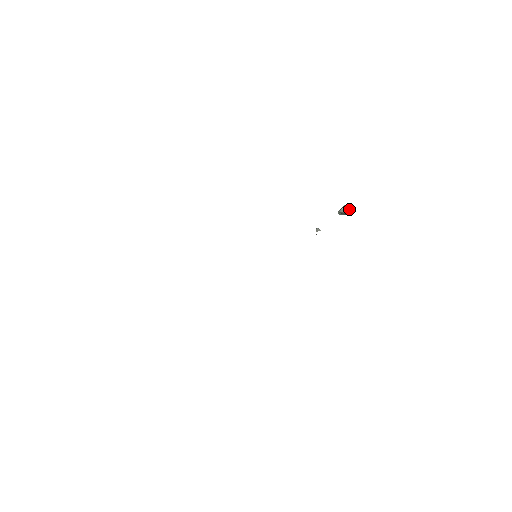
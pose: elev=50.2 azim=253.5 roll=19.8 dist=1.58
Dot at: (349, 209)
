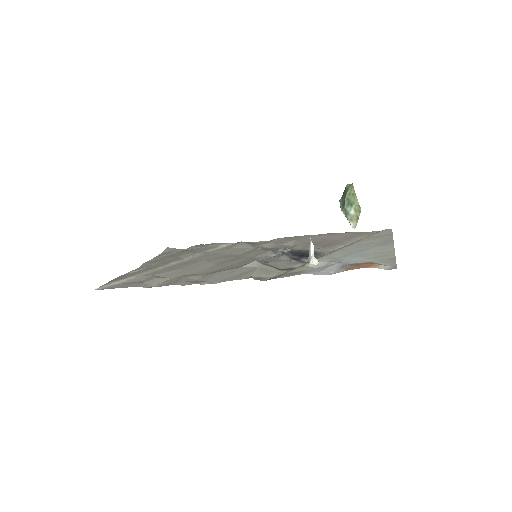
Dot at: (350, 221)
